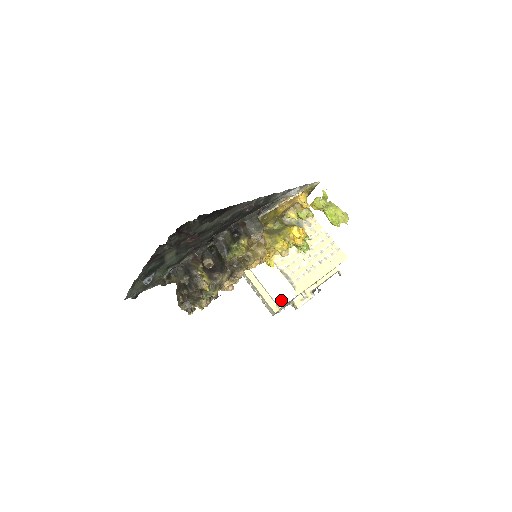
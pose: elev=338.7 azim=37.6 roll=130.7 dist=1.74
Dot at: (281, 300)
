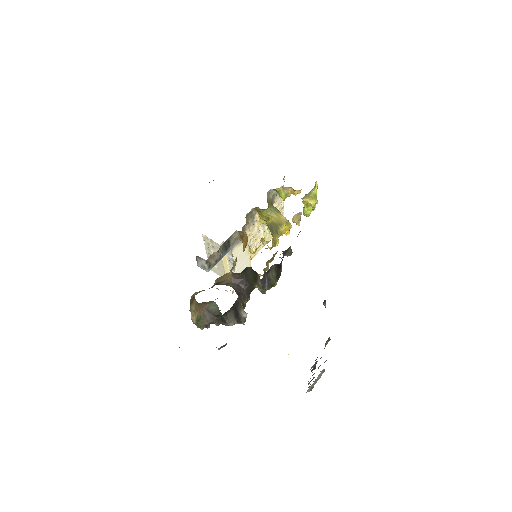
Dot at: occluded
